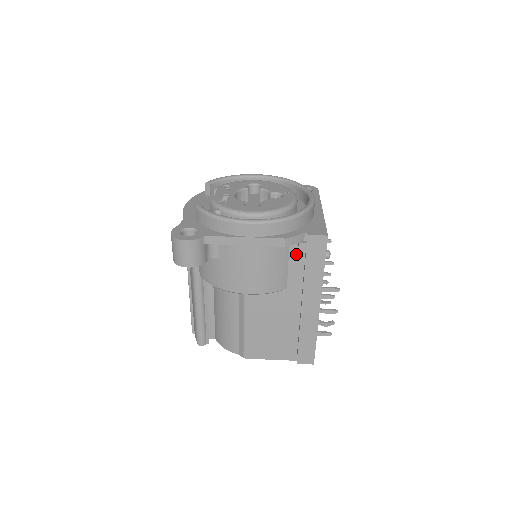
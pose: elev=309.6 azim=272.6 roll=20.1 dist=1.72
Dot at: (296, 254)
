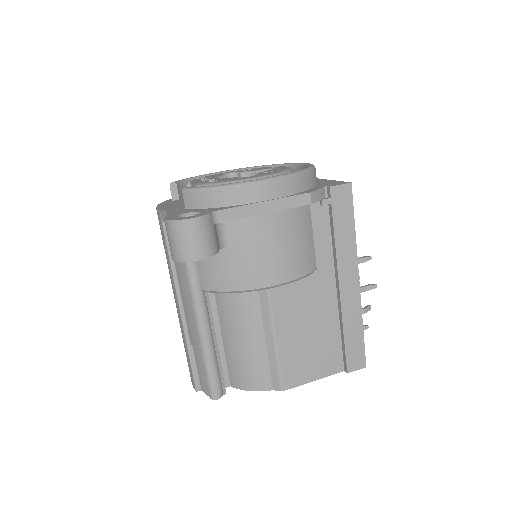
Dot at: (319, 218)
